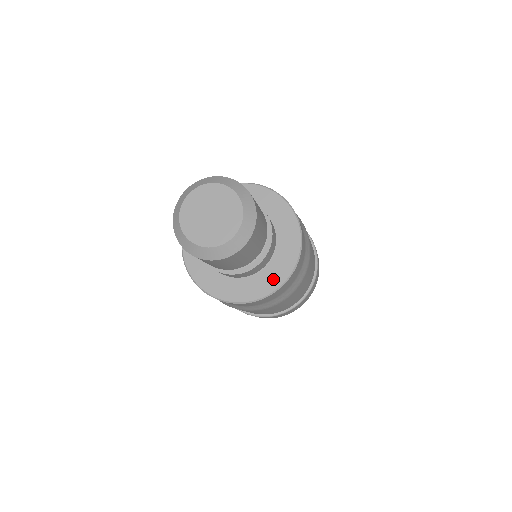
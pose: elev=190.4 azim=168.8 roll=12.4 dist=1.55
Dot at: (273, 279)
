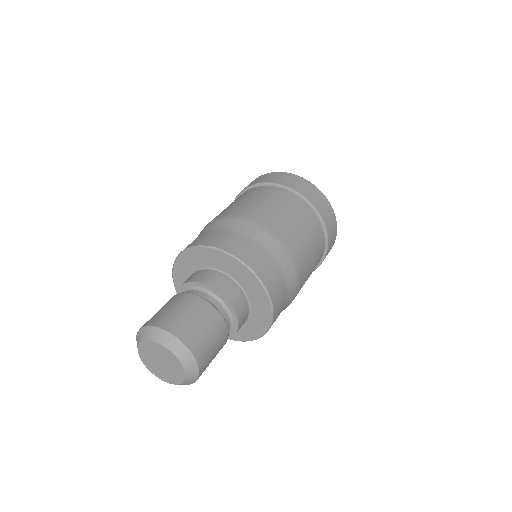
Dot at: (263, 313)
